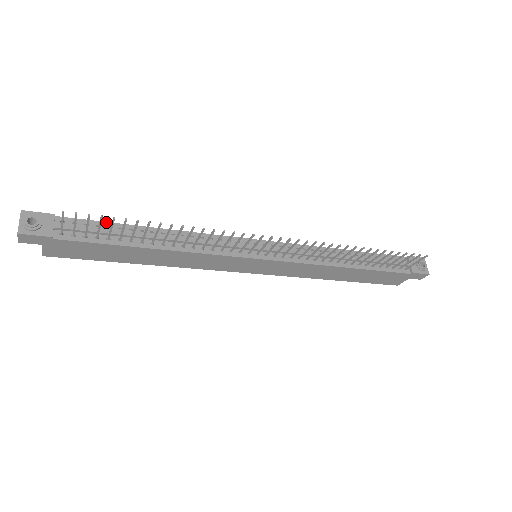
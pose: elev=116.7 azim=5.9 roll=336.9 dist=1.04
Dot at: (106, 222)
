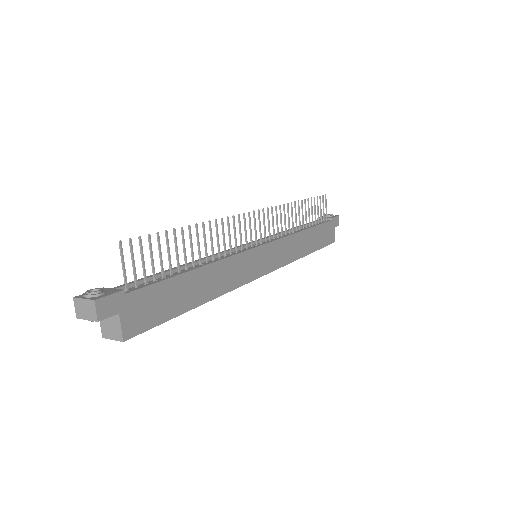
Dot at: occluded
